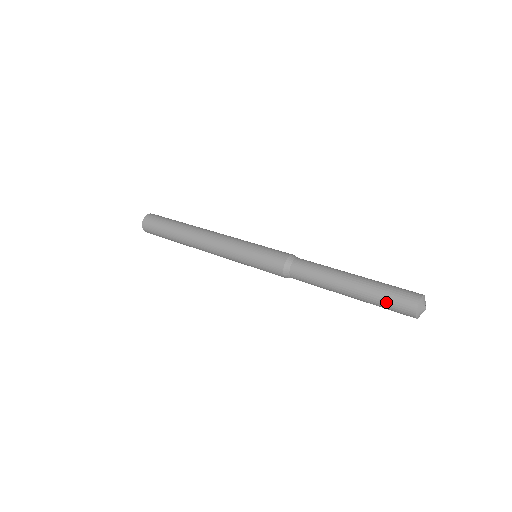
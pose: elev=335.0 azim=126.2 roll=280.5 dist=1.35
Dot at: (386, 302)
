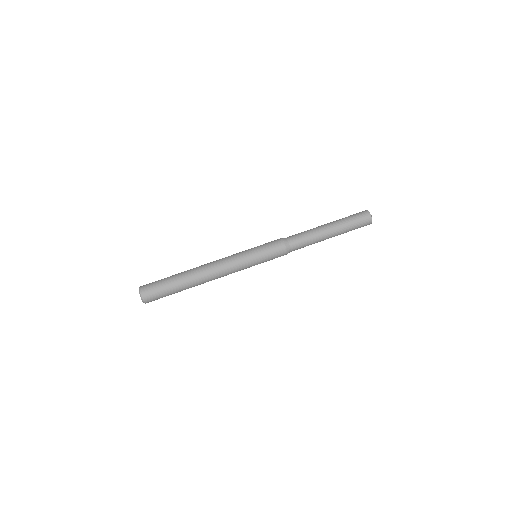
Dot at: occluded
